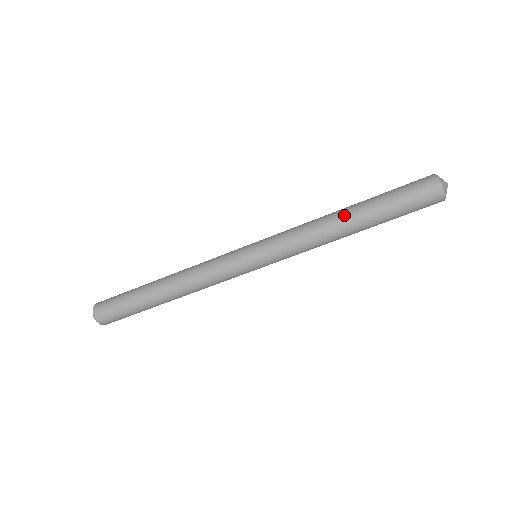
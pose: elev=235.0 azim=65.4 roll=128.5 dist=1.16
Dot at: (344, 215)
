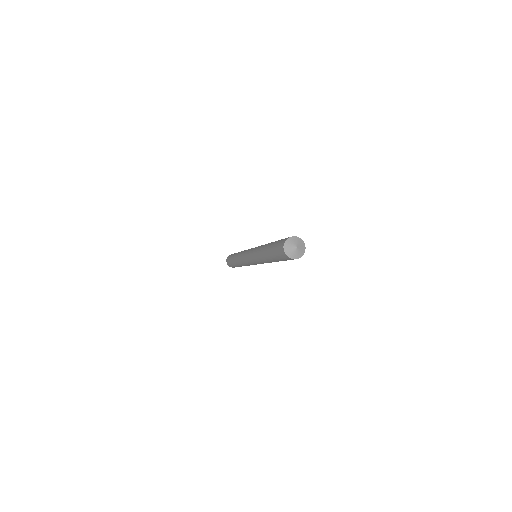
Dot at: (266, 259)
